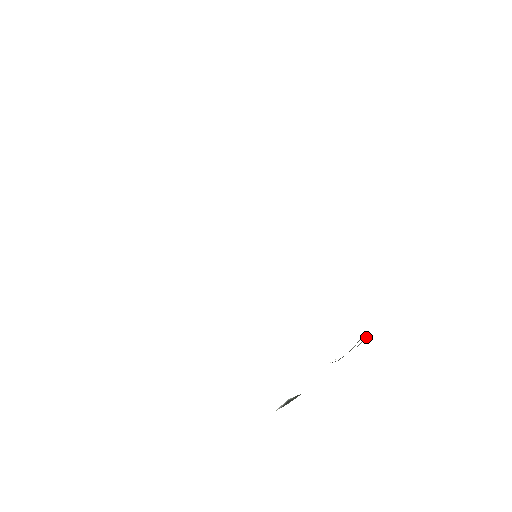
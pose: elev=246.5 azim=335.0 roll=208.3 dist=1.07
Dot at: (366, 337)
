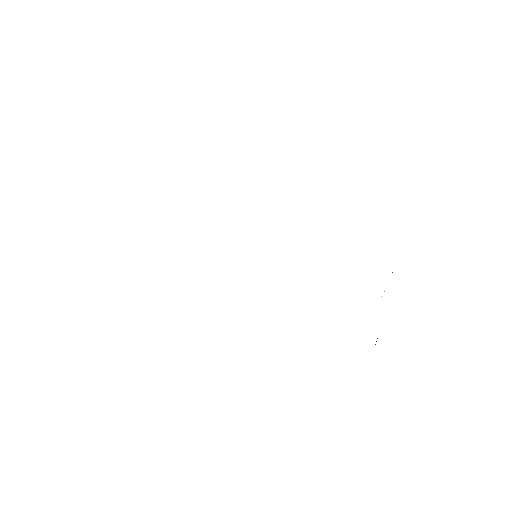
Dot at: occluded
